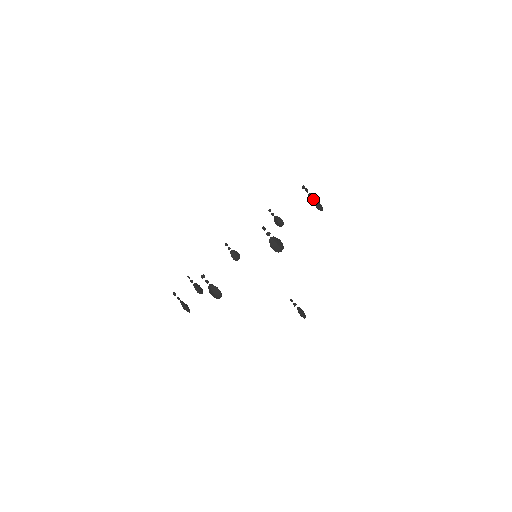
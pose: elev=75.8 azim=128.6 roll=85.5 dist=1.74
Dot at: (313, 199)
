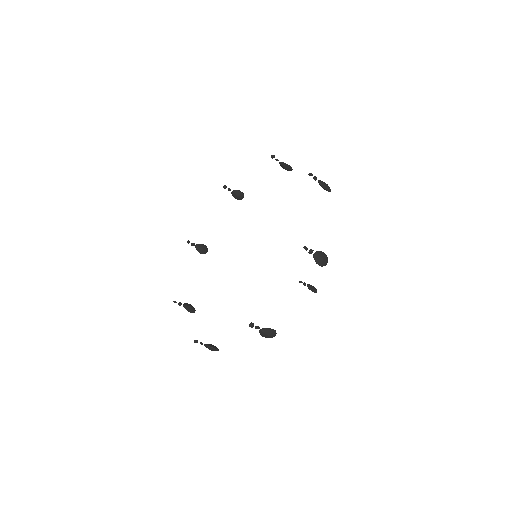
Dot at: (320, 182)
